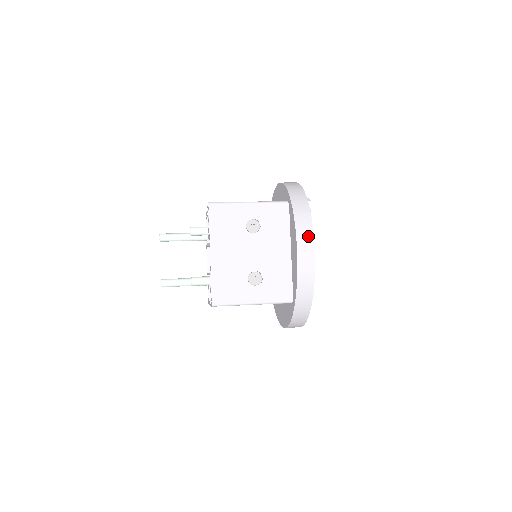
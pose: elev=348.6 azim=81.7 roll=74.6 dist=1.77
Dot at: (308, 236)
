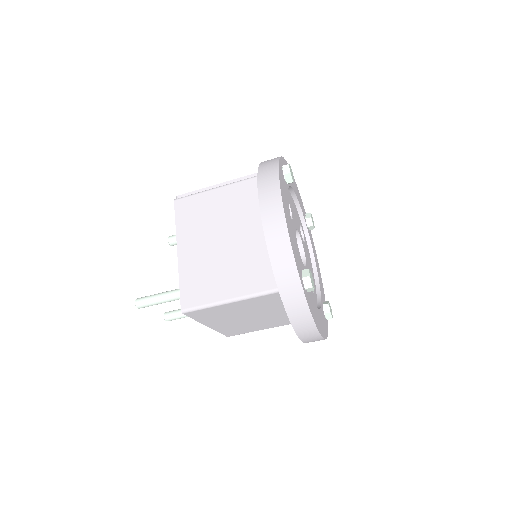
Dot at: occluded
